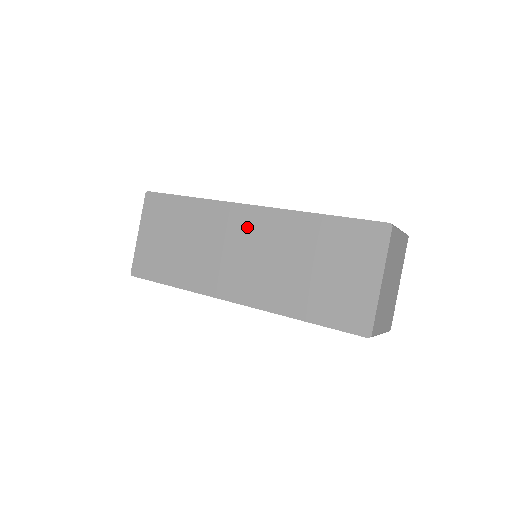
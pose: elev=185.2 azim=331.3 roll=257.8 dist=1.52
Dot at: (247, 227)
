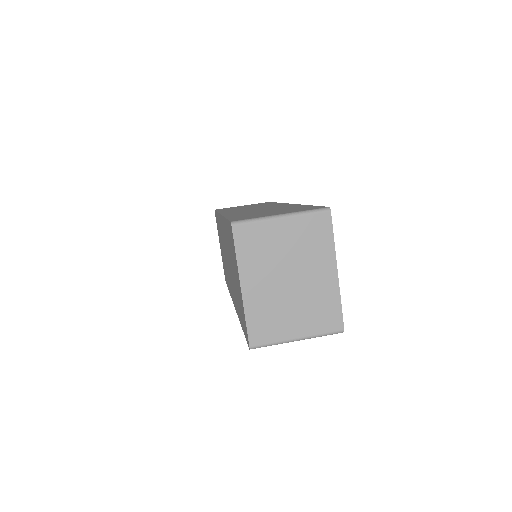
Dot at: (223, 236)
